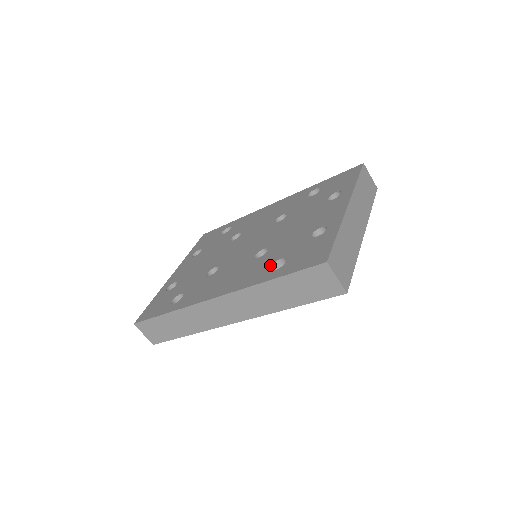
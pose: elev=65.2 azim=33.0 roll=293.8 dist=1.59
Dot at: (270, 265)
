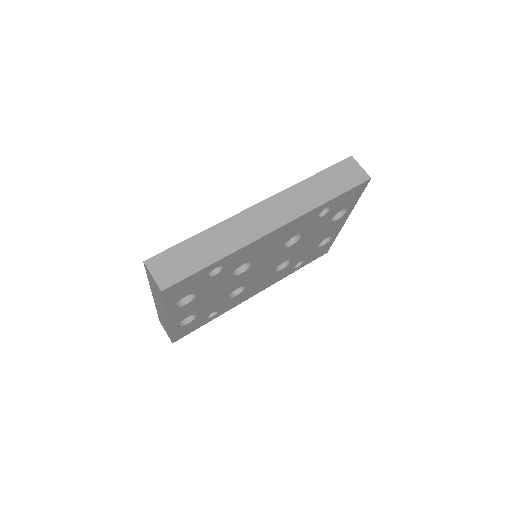
Dot at: occluded
